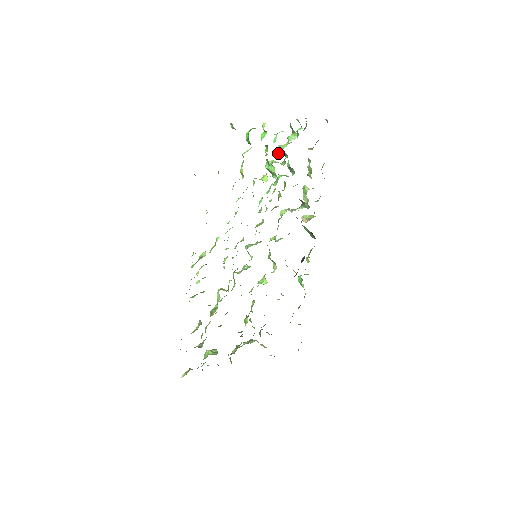
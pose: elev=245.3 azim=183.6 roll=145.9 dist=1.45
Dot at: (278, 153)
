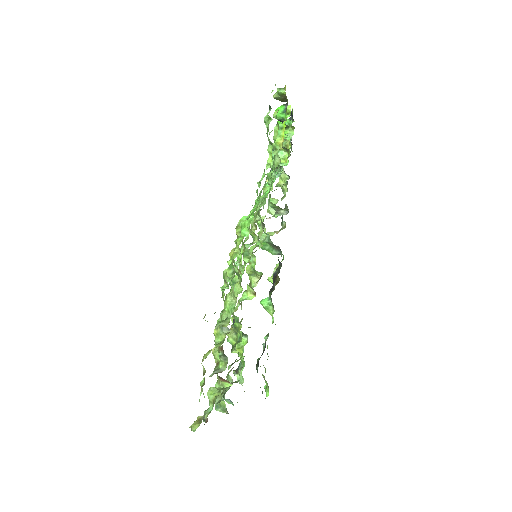
Dot at: occluded
